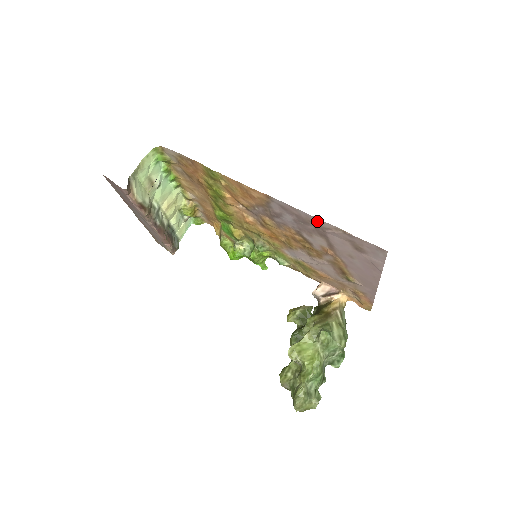
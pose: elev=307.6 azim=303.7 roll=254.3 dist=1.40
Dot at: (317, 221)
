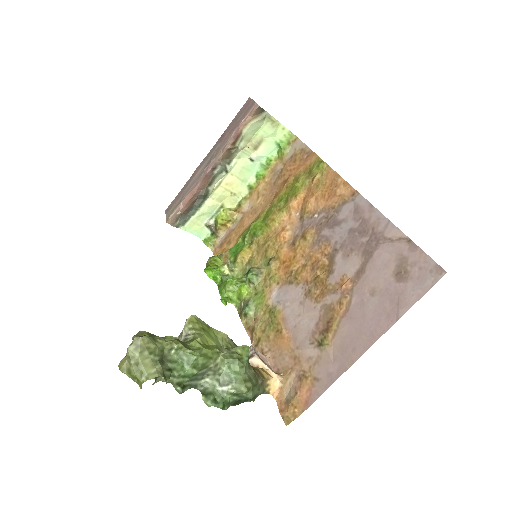
Dot at: (385, 227)
